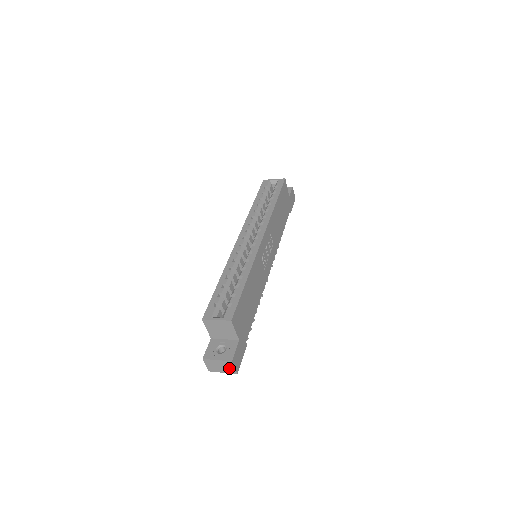
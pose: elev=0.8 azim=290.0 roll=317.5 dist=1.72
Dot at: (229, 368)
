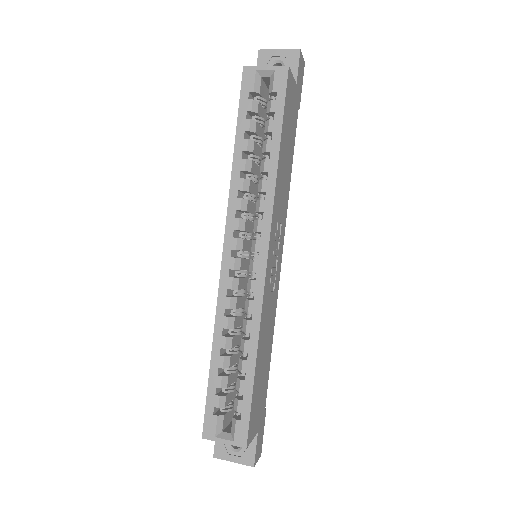
Dot at: occluded
